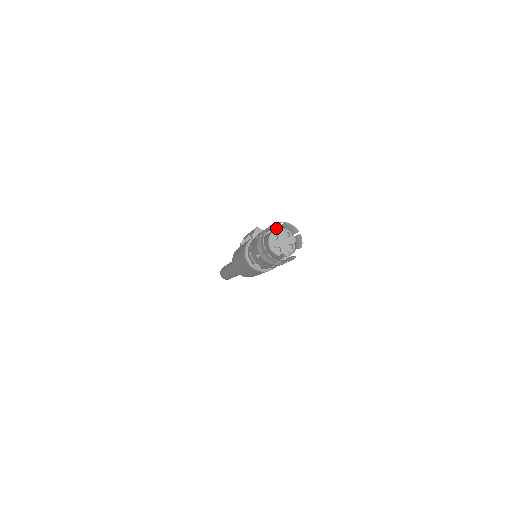
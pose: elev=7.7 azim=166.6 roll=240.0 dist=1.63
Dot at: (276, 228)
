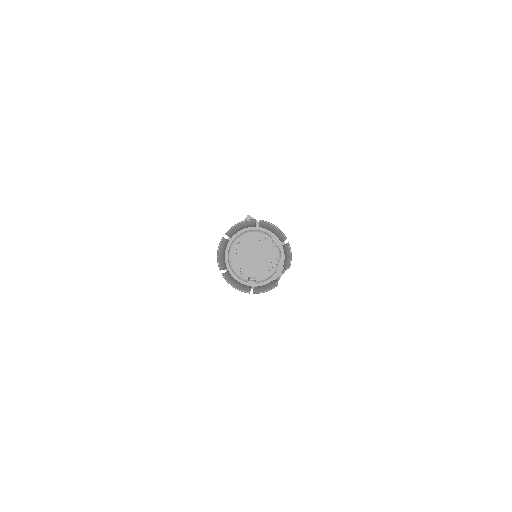
Dot at: occluded
